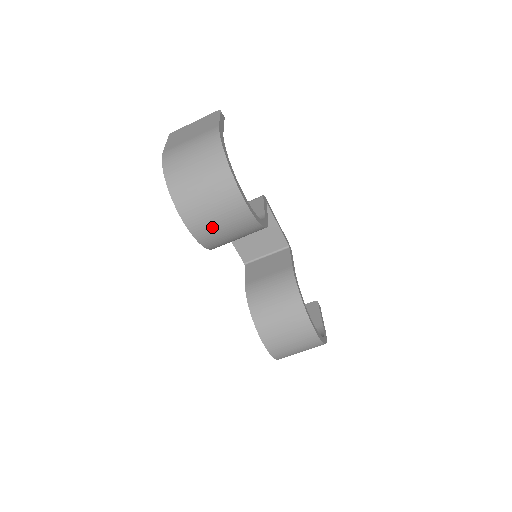
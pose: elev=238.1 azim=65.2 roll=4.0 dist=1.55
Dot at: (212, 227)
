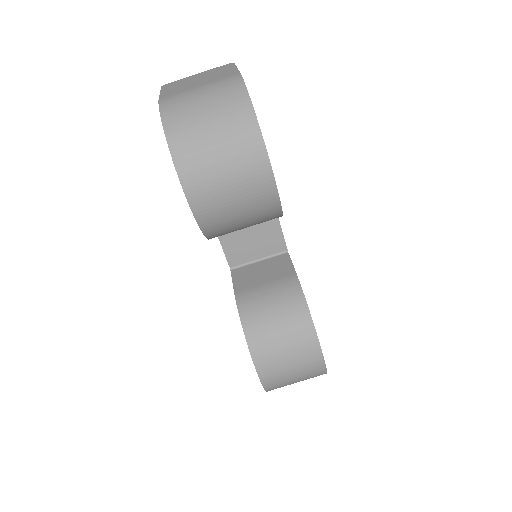
Dot at: (221, 204)
